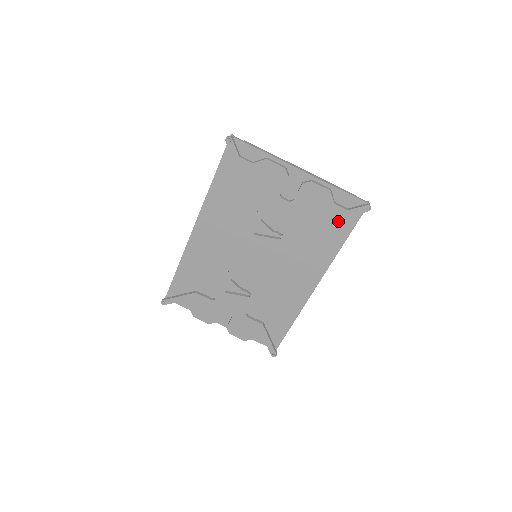
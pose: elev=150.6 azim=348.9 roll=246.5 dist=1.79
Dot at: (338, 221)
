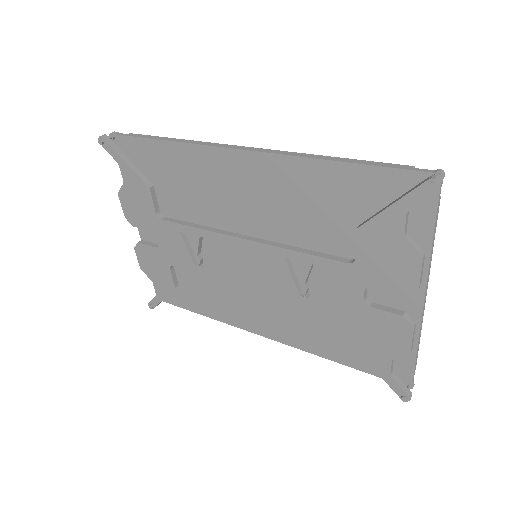
Dot at: occluded
